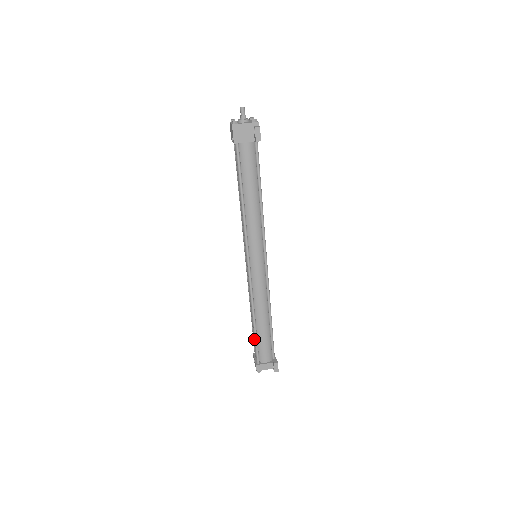
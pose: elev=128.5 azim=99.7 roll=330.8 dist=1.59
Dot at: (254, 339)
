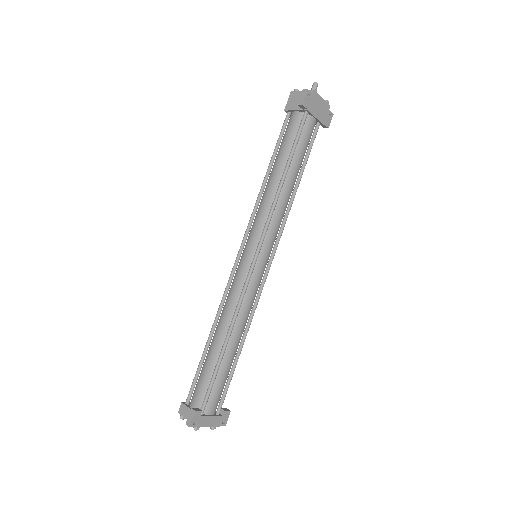
Dot at: occluded
